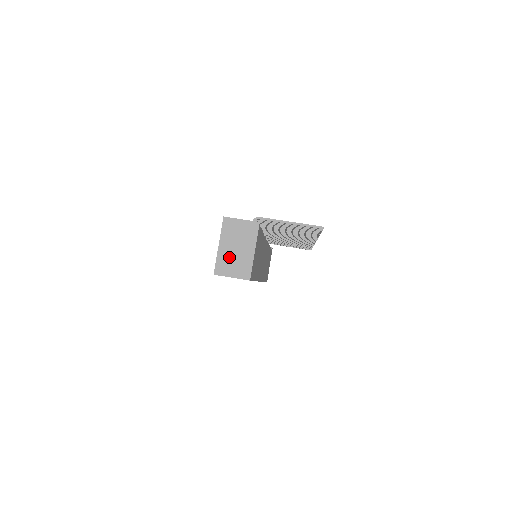
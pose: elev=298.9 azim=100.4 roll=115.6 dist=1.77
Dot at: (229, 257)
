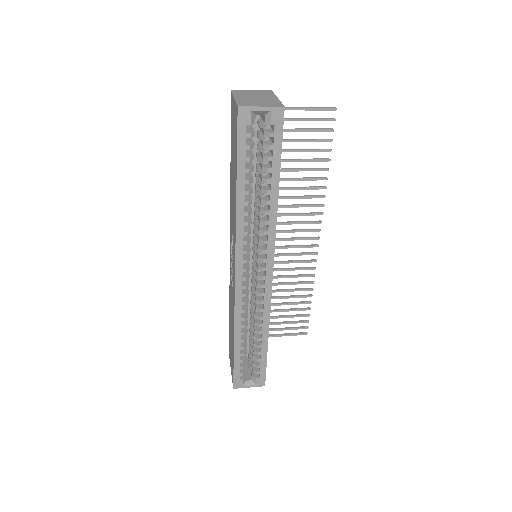
Dot at: (250, 100)
